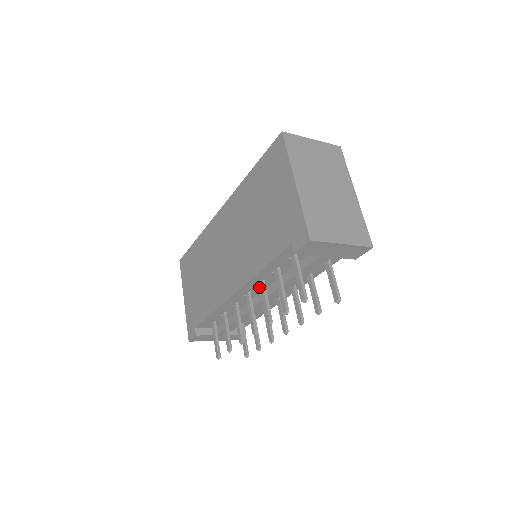
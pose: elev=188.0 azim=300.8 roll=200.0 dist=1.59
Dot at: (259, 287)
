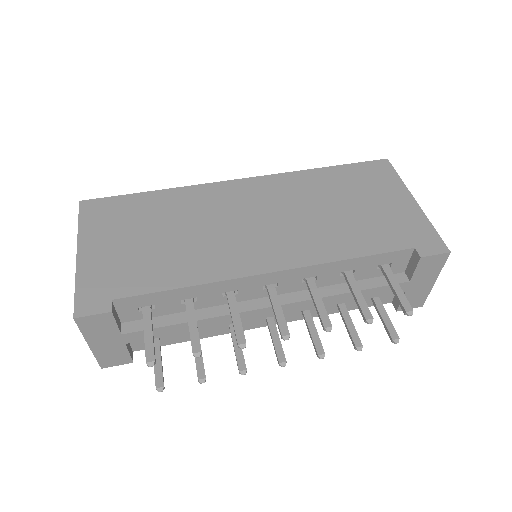
Dot at: (293, 285)
